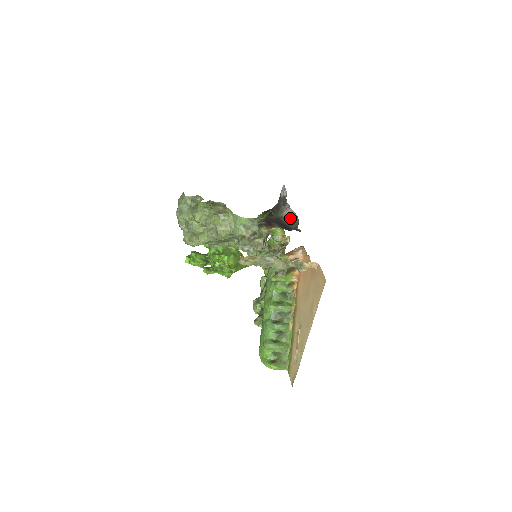
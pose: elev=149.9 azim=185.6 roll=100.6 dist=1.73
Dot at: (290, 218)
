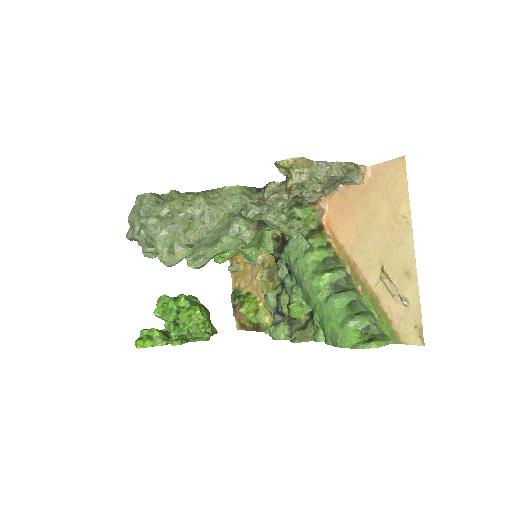
Dot at: occluded
